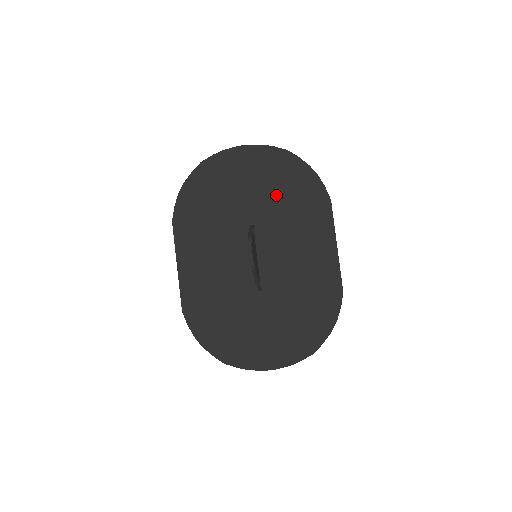
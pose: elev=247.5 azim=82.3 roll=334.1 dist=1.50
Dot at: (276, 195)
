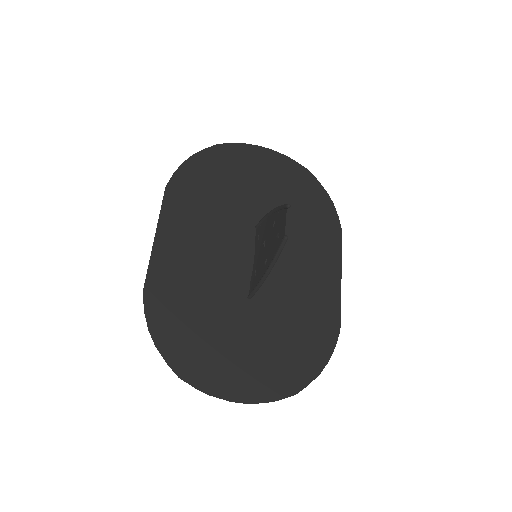
Dot at: occluded
